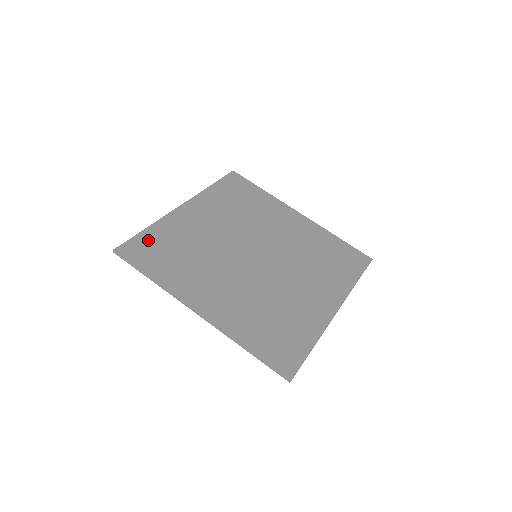
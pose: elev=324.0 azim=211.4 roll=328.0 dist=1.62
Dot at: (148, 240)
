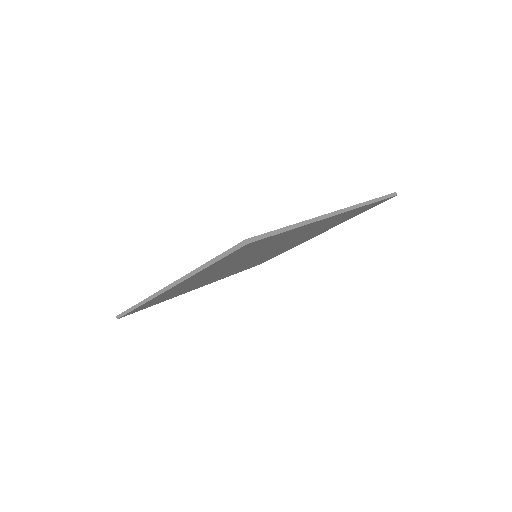
Dot at: occluded
